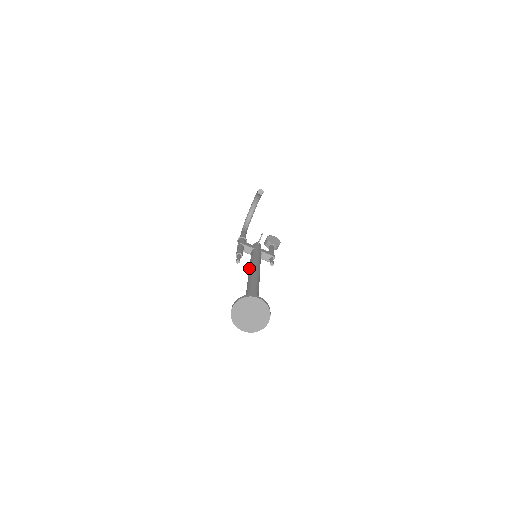
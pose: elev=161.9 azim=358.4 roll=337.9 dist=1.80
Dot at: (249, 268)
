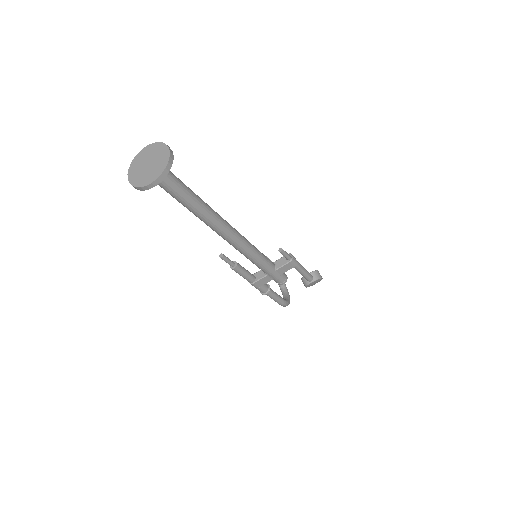
Dot at: (230, 244)
